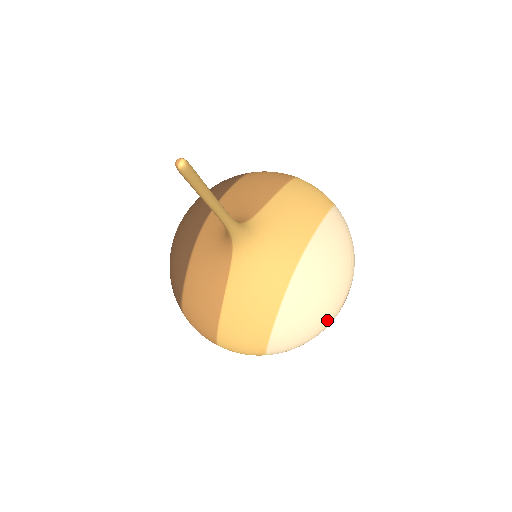
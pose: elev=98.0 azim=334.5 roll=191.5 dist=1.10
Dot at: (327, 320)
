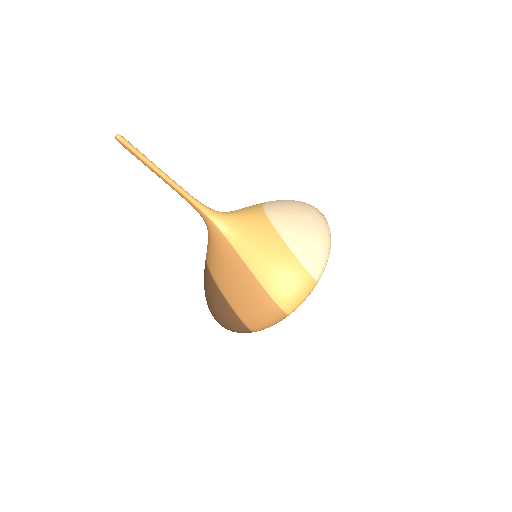
Dot at: (321, 226)
